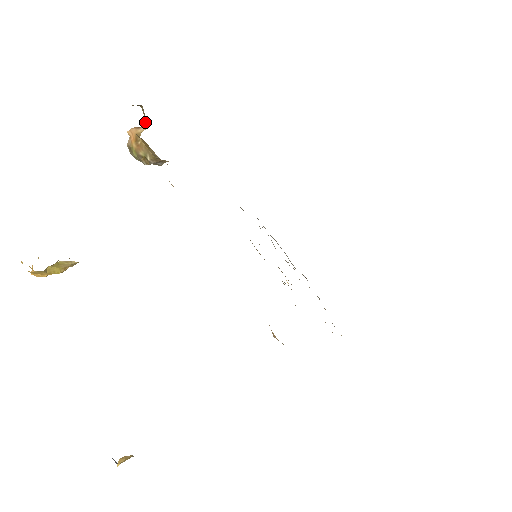
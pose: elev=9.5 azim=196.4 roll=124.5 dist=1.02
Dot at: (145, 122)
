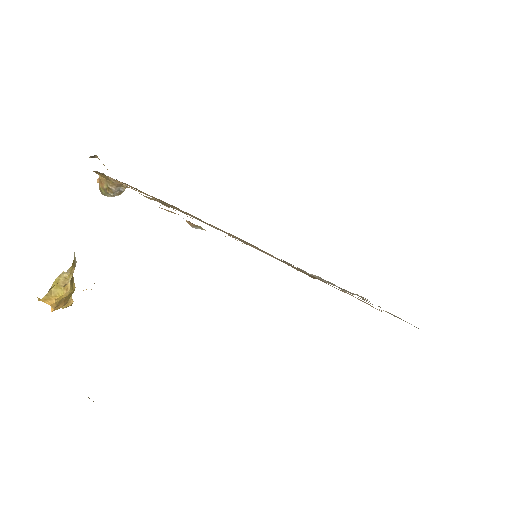
Dot at: occluded
